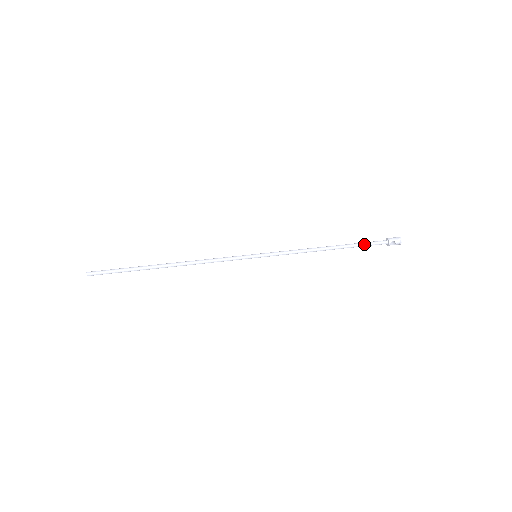
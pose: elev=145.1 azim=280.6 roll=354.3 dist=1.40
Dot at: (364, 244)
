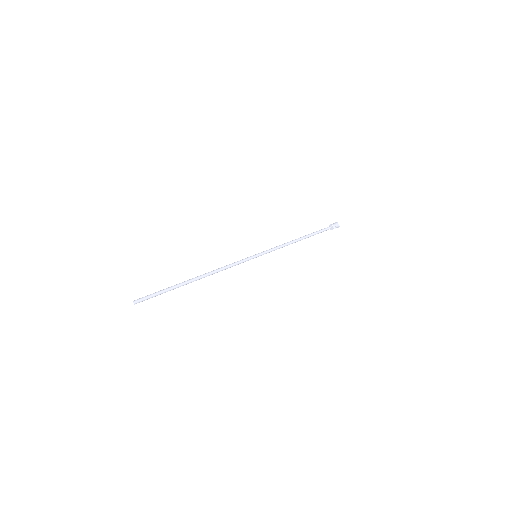
Dot at: (319, 232)
